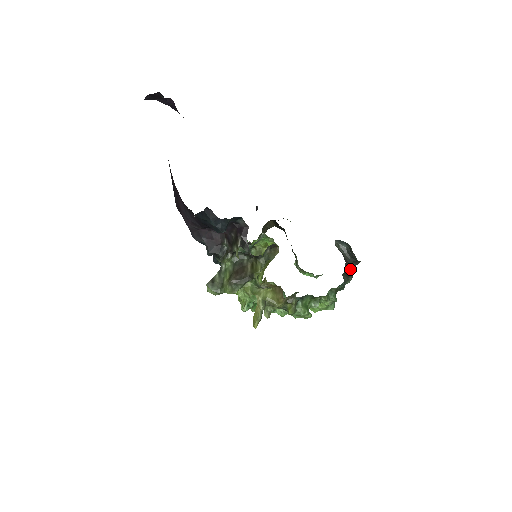
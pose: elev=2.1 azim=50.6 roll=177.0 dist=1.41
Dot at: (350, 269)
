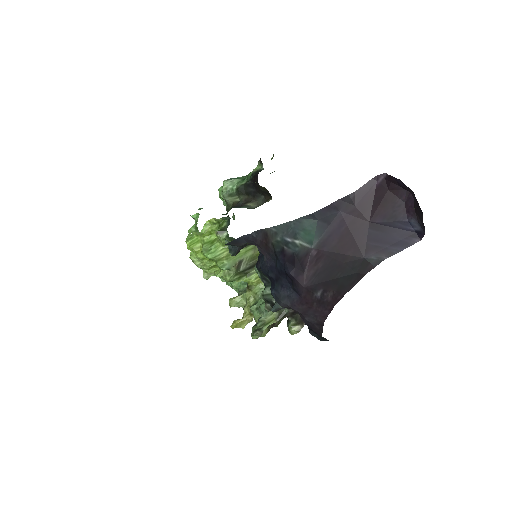
Dot at: occluded
